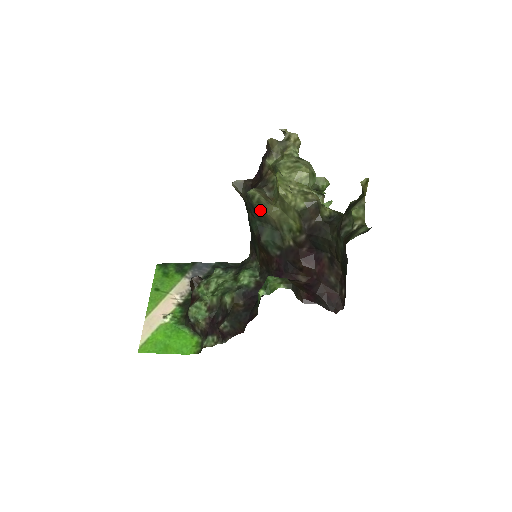
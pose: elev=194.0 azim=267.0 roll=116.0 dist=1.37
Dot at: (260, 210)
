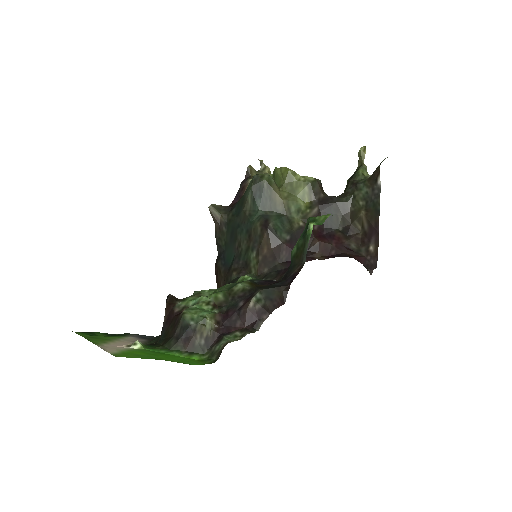
Dot at: (269, 190)
